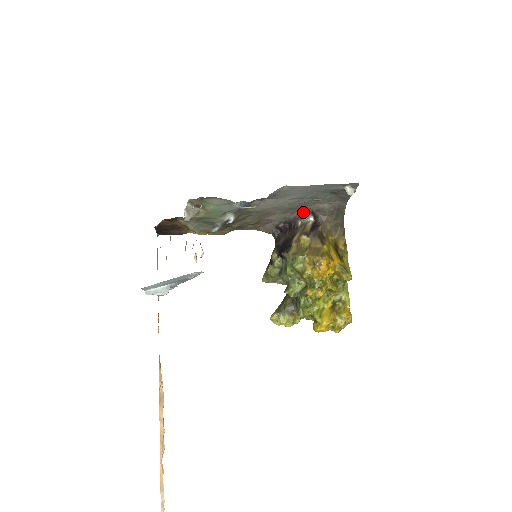
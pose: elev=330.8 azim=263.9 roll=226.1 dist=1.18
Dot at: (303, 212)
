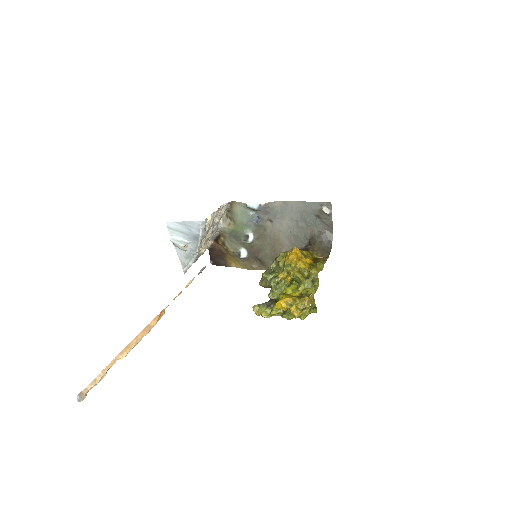
Dot at: (305, 246)
